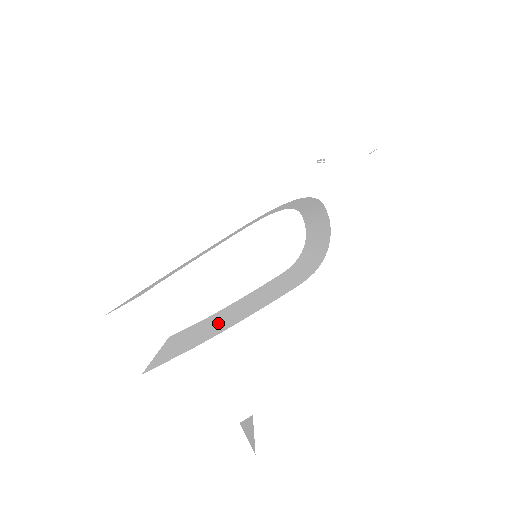
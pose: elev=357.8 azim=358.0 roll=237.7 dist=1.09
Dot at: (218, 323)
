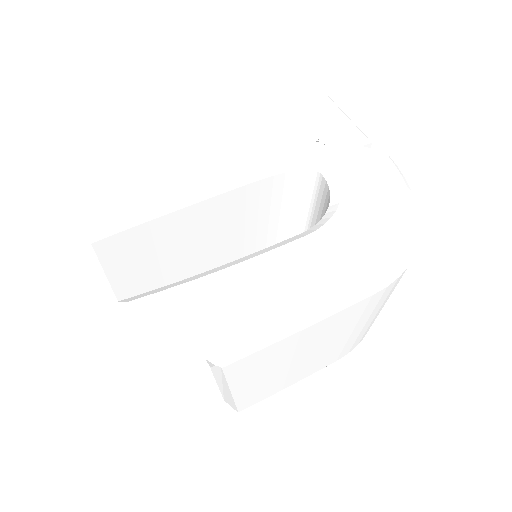
Dot at: occluded
